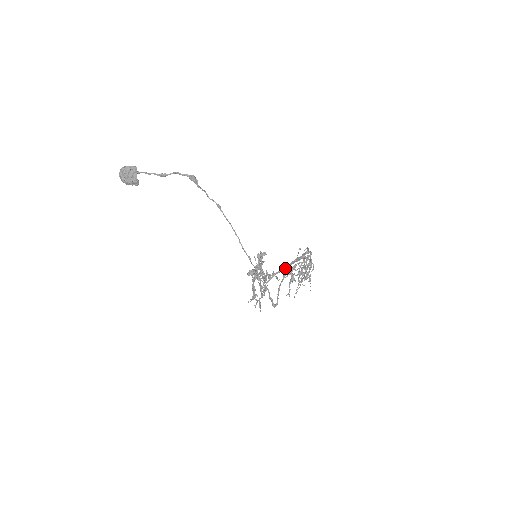
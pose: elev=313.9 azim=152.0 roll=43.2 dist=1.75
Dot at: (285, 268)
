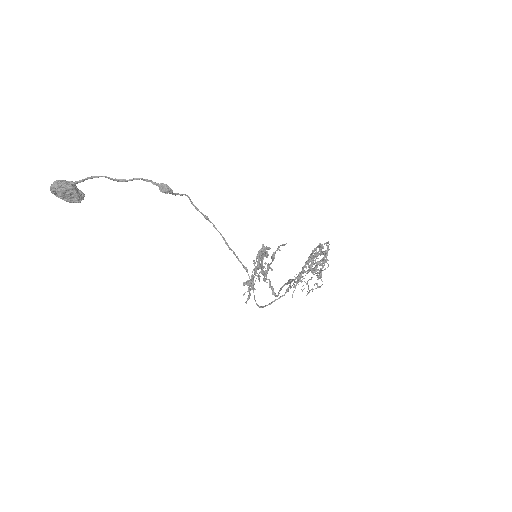
Dot at: (290, 285)
